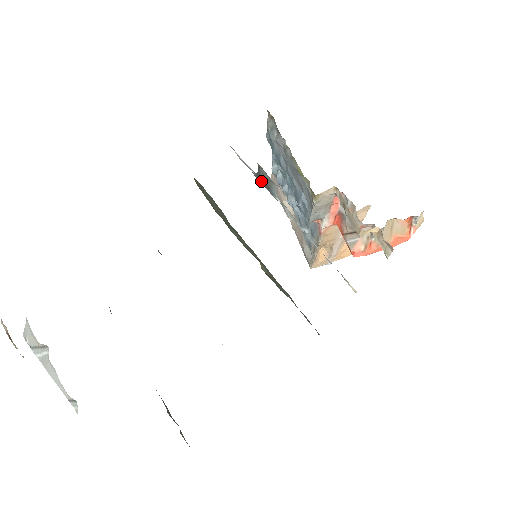
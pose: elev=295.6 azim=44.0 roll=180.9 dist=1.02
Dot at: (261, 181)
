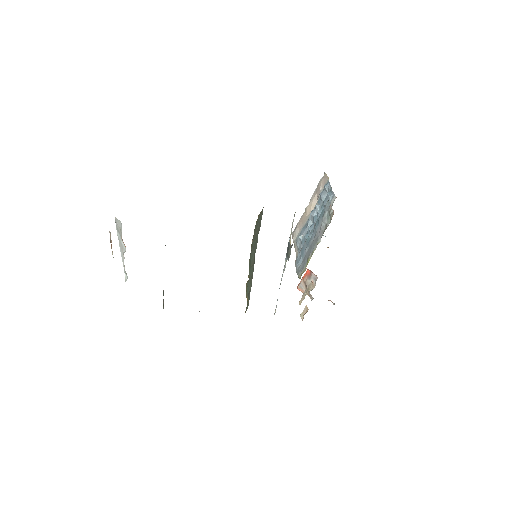
Dot at: (288, 247)
